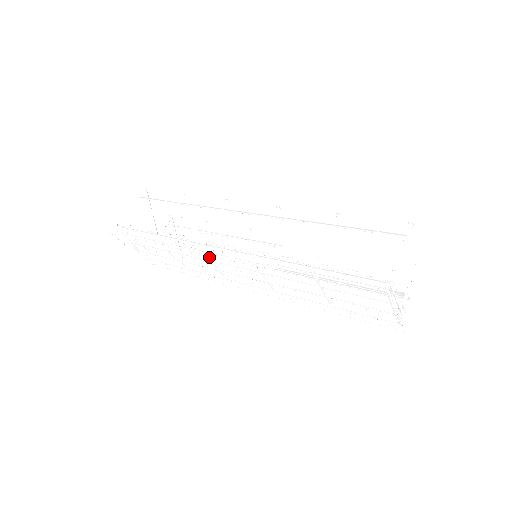
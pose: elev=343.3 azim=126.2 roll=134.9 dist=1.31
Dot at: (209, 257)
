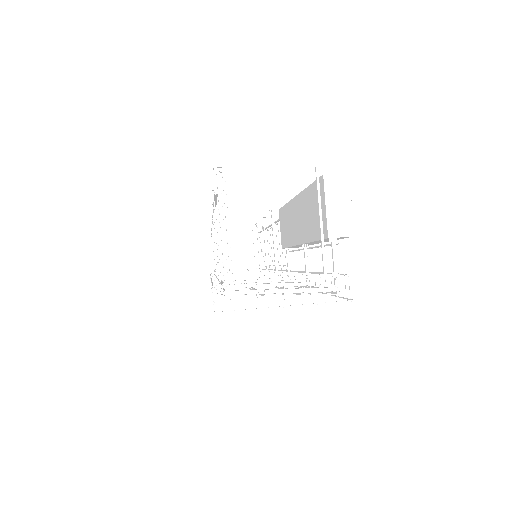
Dot at: (237, 279)
